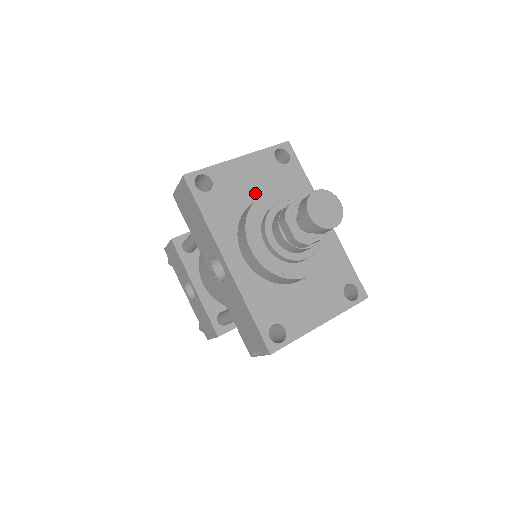
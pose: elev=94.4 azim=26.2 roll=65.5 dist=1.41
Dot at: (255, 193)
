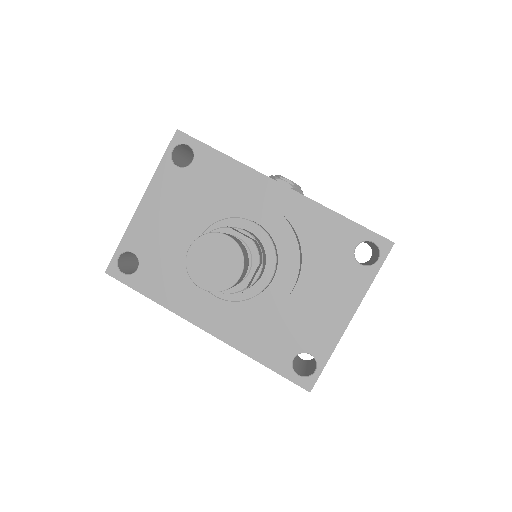
Dot at: (182, 229)
